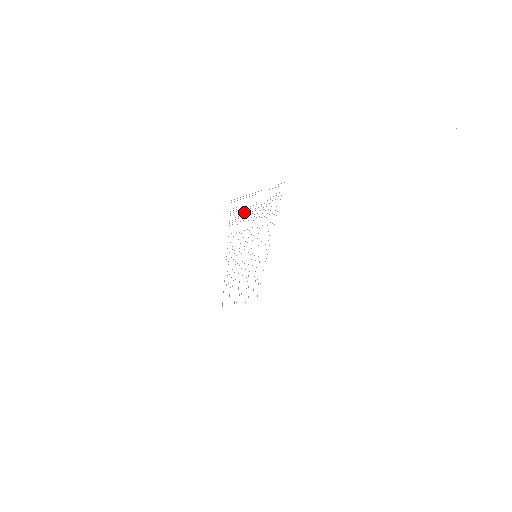
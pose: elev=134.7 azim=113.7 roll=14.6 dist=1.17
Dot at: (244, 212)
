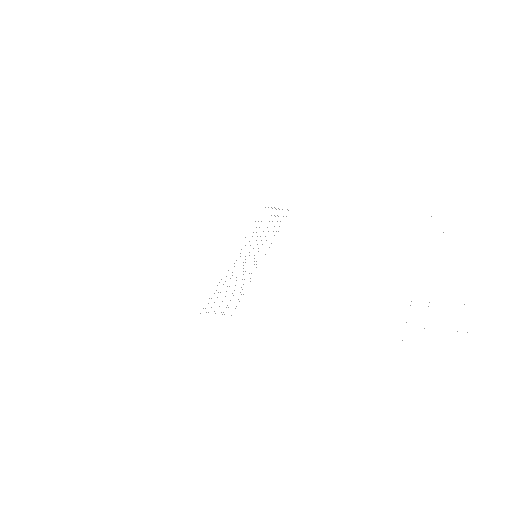
Dot at: occluded
